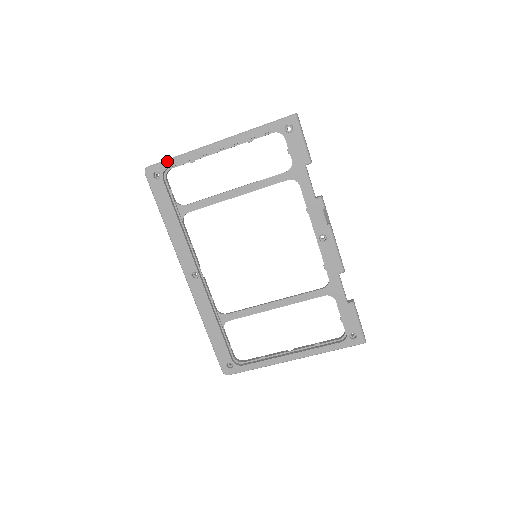
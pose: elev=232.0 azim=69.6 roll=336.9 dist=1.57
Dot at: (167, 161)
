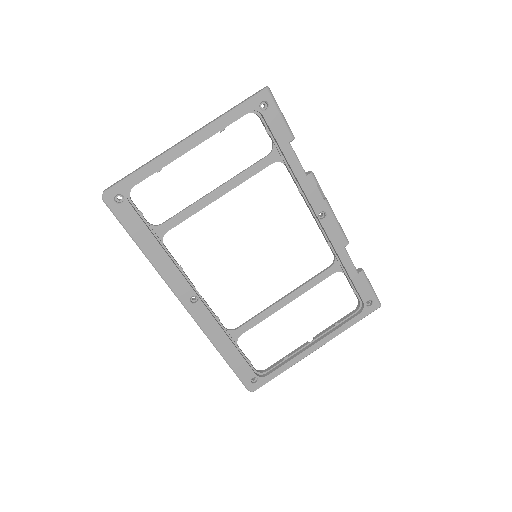
Dot at: (128, 178)
